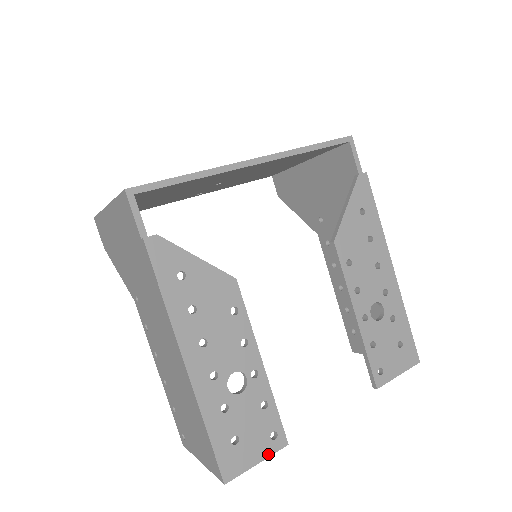
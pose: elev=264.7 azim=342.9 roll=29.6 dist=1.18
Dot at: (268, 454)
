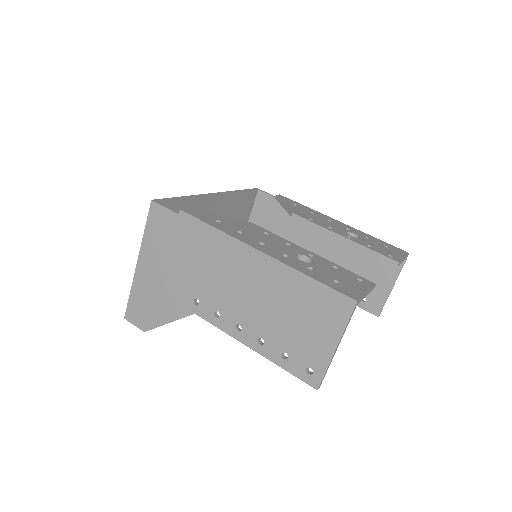
Dot at: (368, 288)
